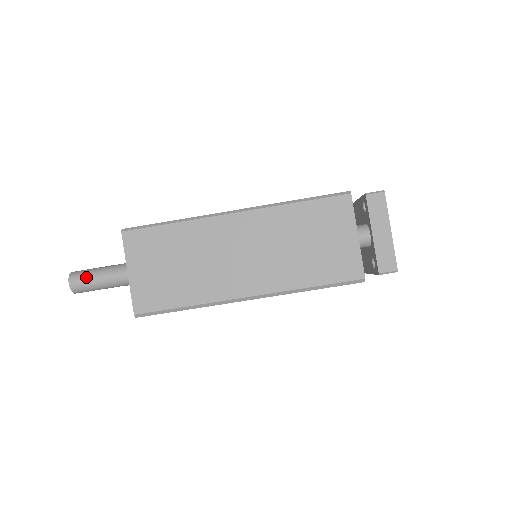
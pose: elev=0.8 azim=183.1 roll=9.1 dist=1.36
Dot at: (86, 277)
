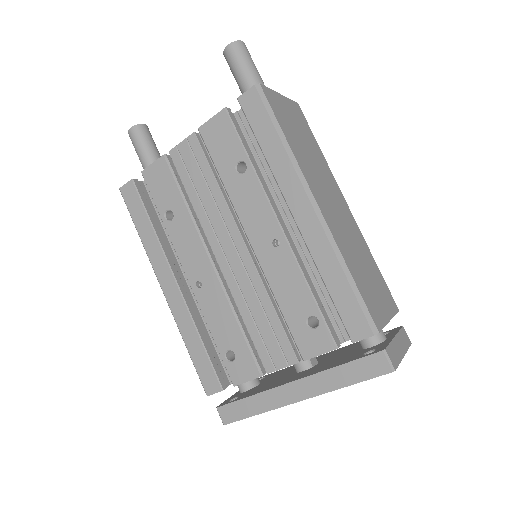
Dot at: occluded
